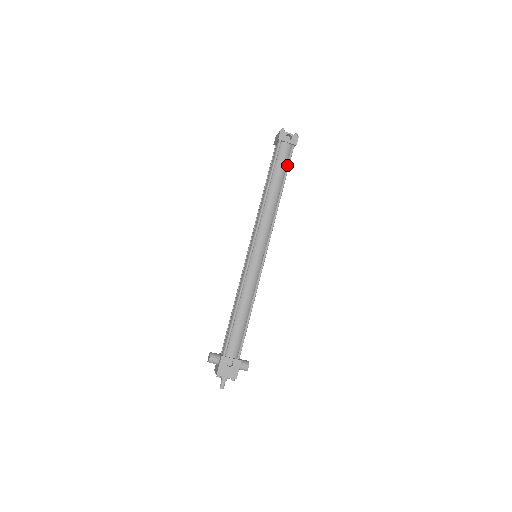
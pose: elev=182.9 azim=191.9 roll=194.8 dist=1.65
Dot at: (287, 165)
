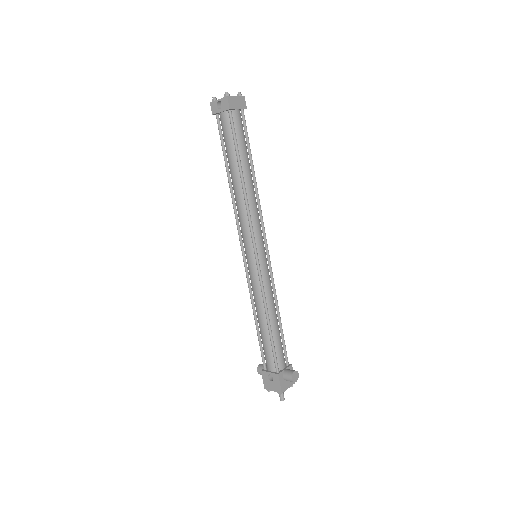
Dot at: (233, 139)
